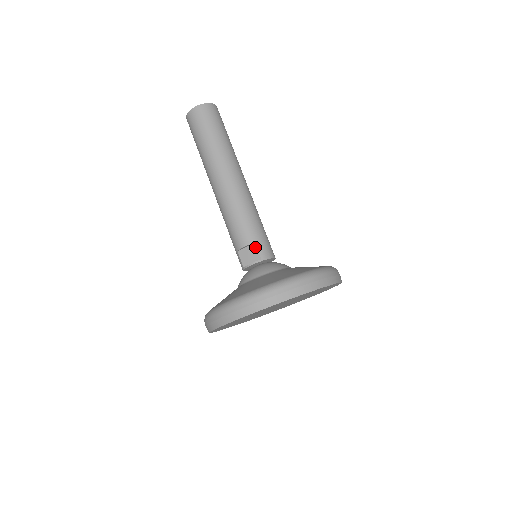
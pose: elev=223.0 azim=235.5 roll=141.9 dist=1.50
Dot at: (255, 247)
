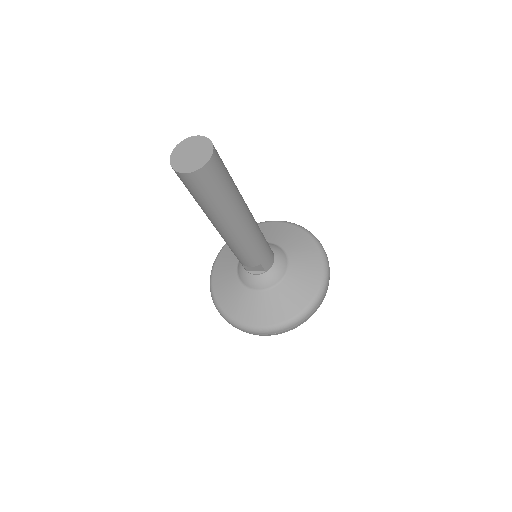
Dot at: (260, 266)
